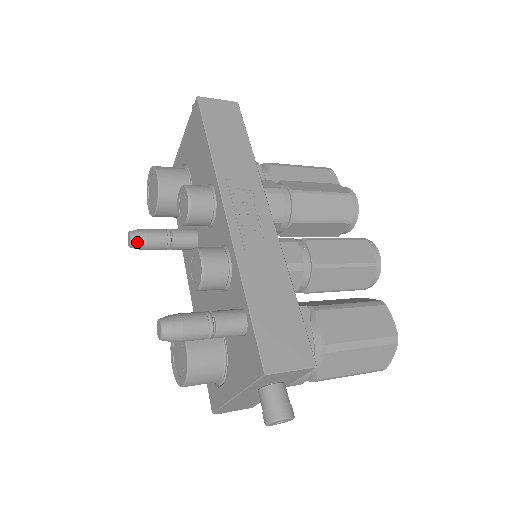
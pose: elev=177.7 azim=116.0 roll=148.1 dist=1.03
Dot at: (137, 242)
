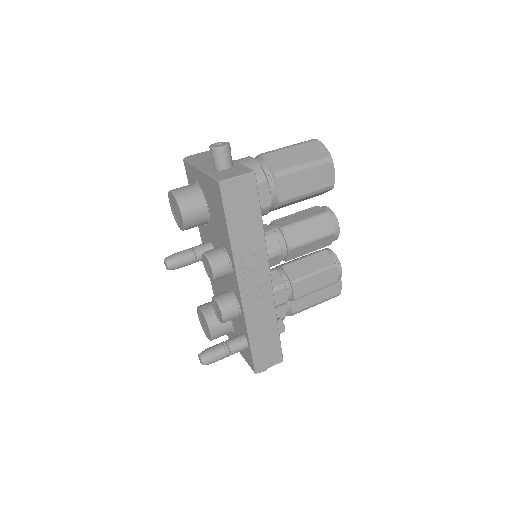
Dot at: (172, 269)
